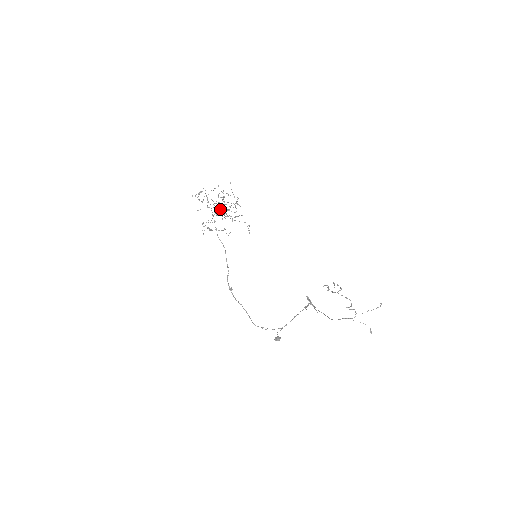
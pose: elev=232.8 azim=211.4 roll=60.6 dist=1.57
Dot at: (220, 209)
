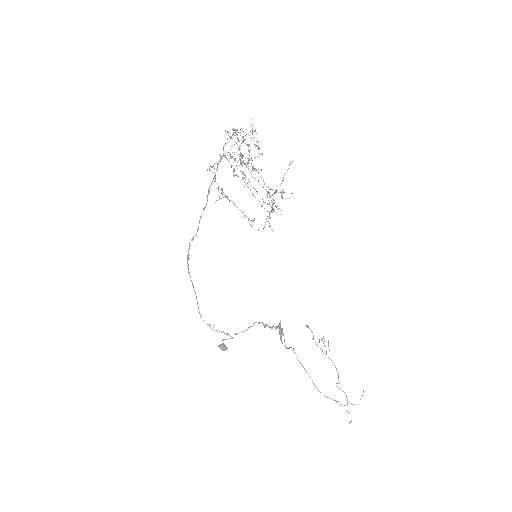
Dot at: occluded
